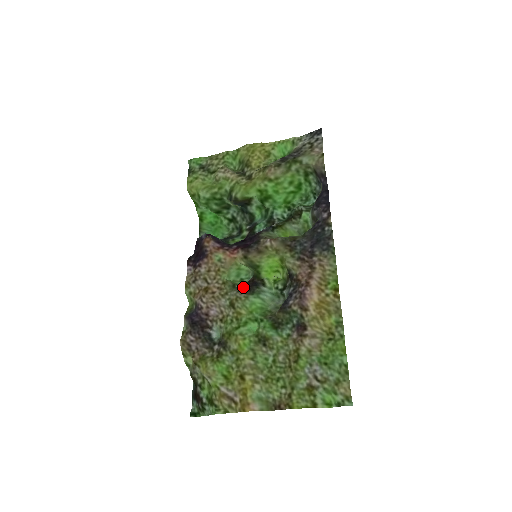
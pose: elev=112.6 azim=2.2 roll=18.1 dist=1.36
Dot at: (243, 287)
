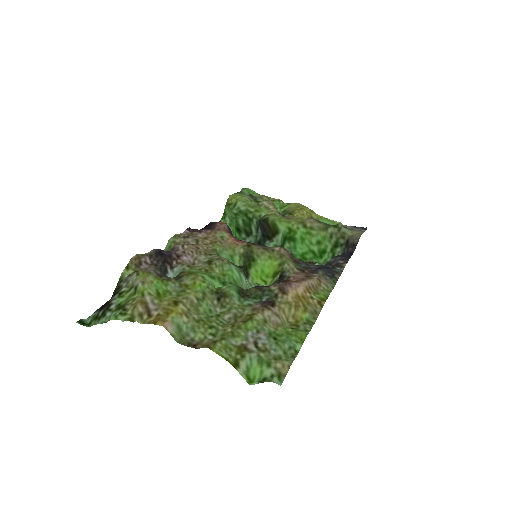
Dot at: occluded
